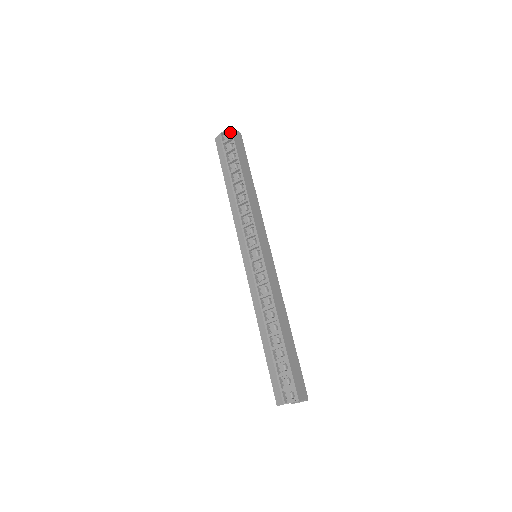
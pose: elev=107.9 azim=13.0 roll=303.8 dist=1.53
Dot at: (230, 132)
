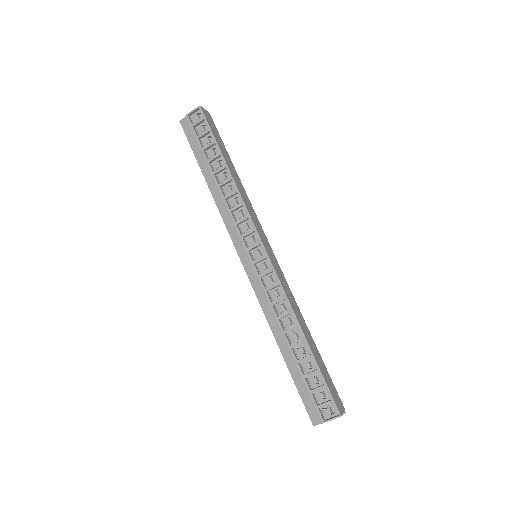
Dot at: (199, 112)
